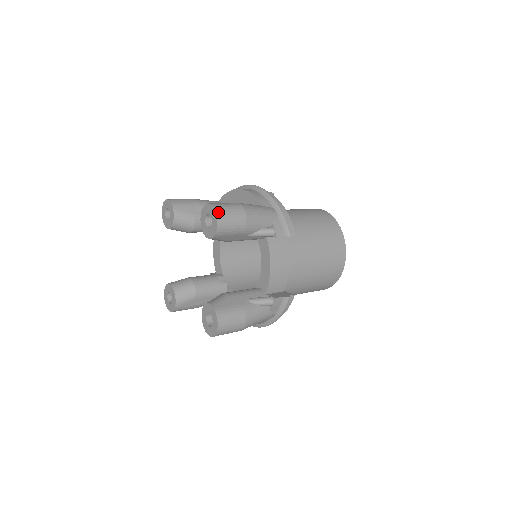
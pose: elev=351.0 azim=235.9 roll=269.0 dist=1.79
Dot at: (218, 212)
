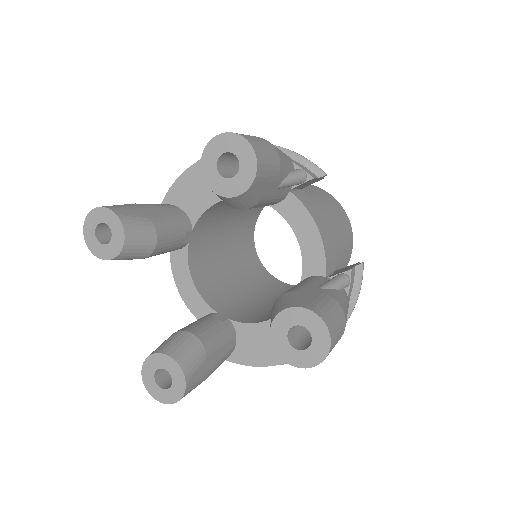
Dot at: (245, 137)
